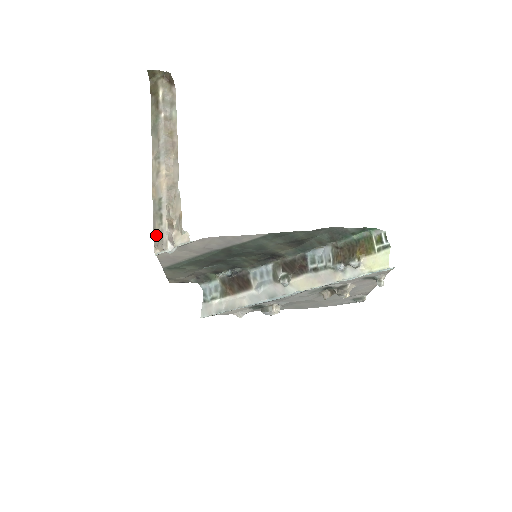
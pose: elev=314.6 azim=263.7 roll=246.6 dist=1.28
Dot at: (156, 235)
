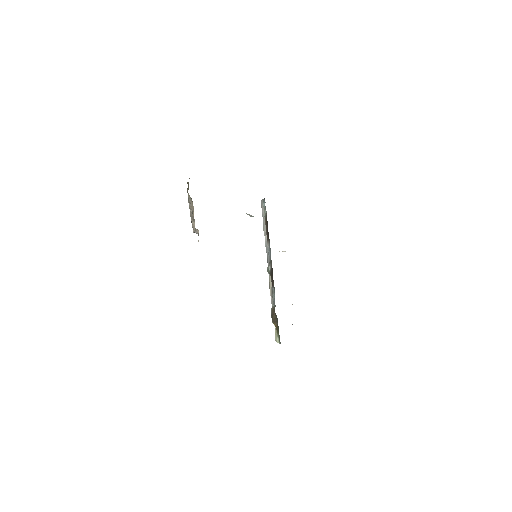
Dot at: occluded
